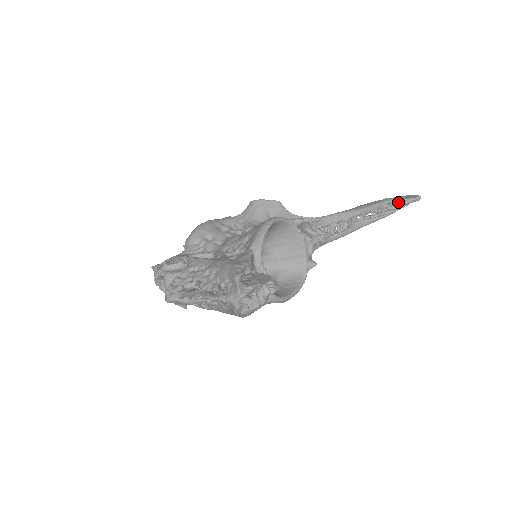
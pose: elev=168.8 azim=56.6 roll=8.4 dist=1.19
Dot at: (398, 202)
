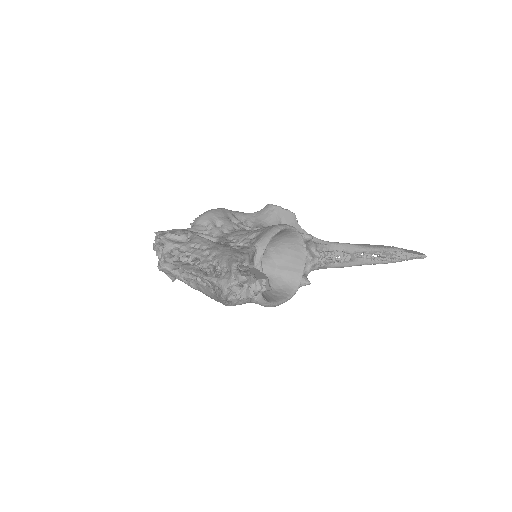
Dot at: (404, 253)
